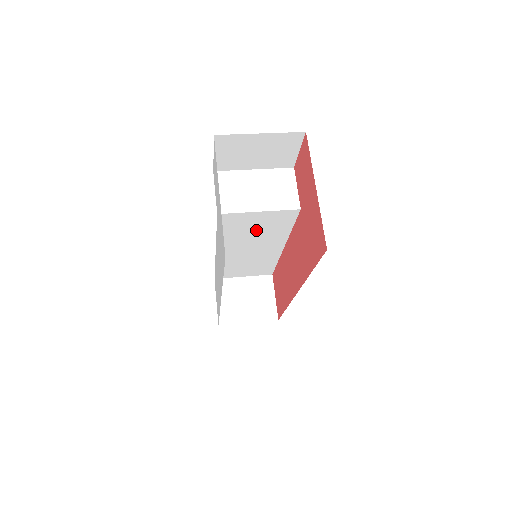
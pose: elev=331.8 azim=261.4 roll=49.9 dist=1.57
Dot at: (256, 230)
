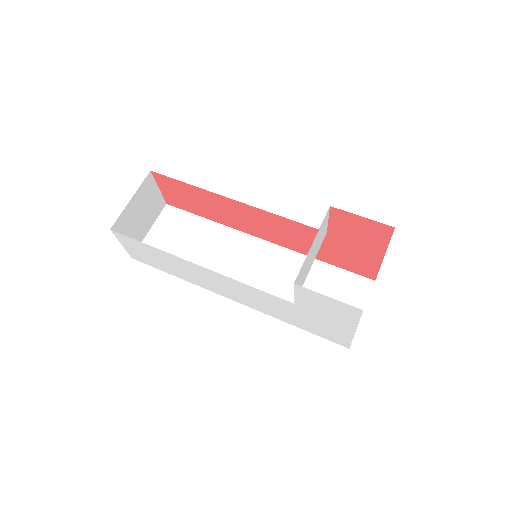
Dot at: occluded
